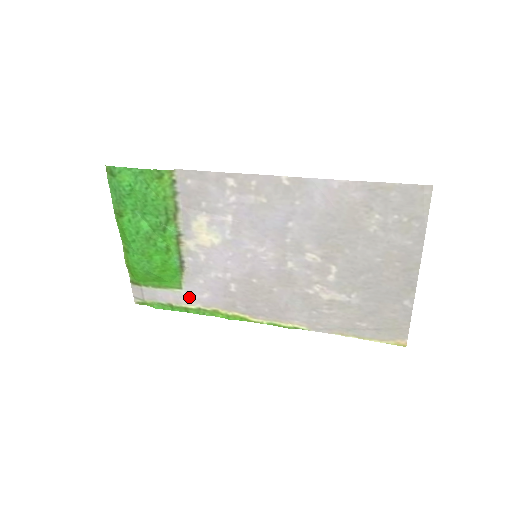
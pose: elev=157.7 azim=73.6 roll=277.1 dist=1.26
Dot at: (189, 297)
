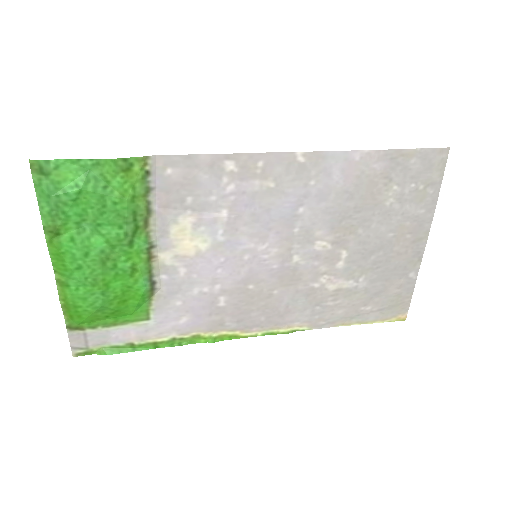
Dot at: (159, 328)
